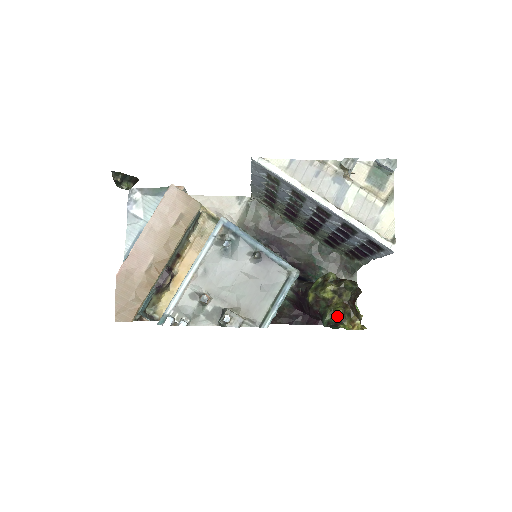
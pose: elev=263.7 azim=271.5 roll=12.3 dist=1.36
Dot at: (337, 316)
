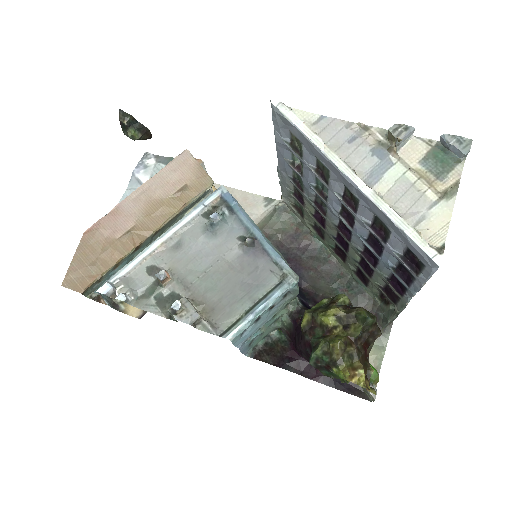
Dot at: (331, 352)
